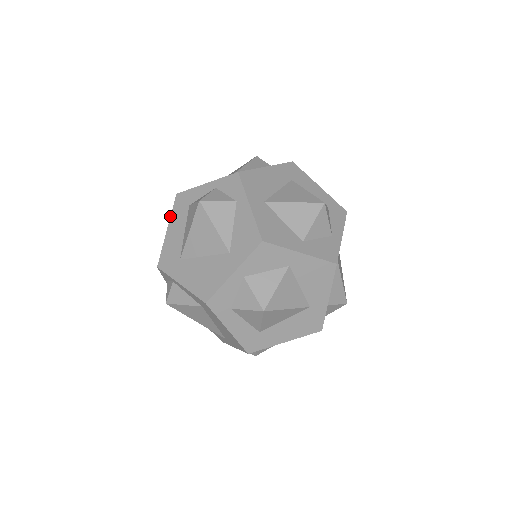
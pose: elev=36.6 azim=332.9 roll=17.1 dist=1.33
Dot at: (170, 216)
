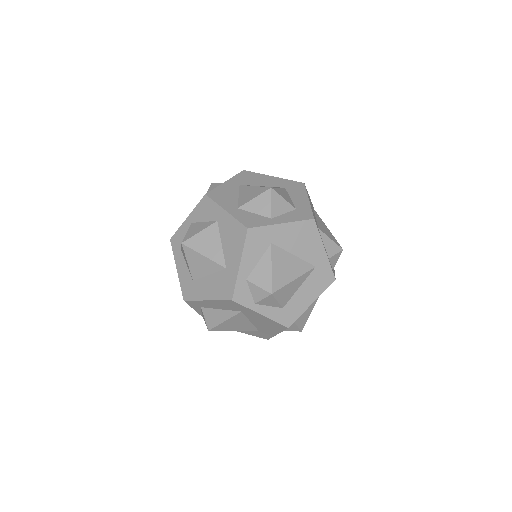
Dot at: occluded
